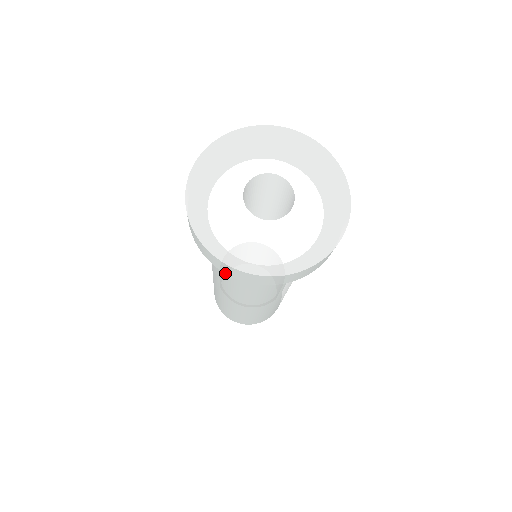
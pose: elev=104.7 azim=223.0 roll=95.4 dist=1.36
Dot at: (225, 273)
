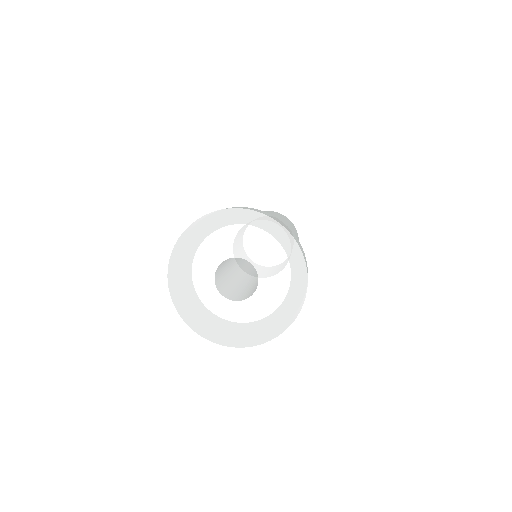
Dot at: occluded
